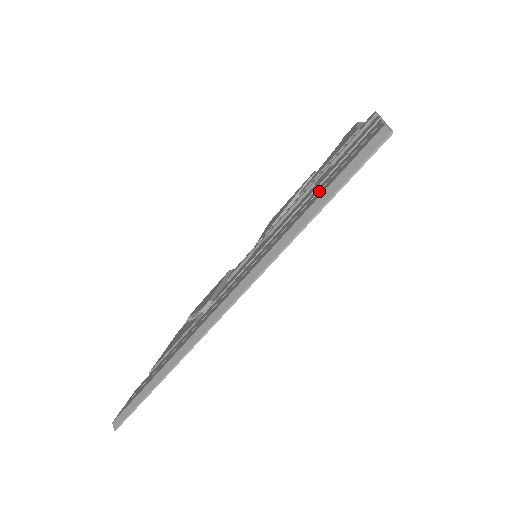
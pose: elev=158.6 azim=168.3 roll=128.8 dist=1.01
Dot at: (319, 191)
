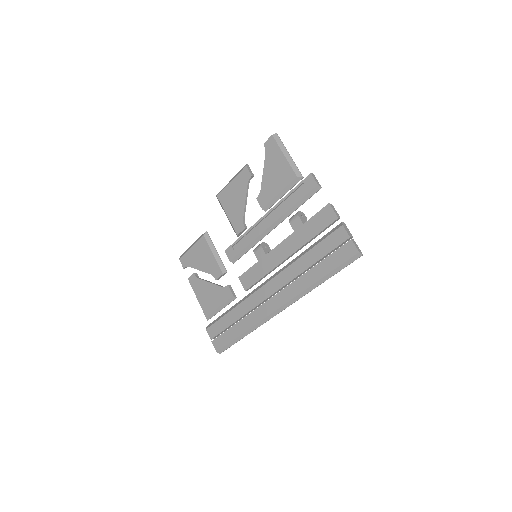
Dot at: (321, 262)
